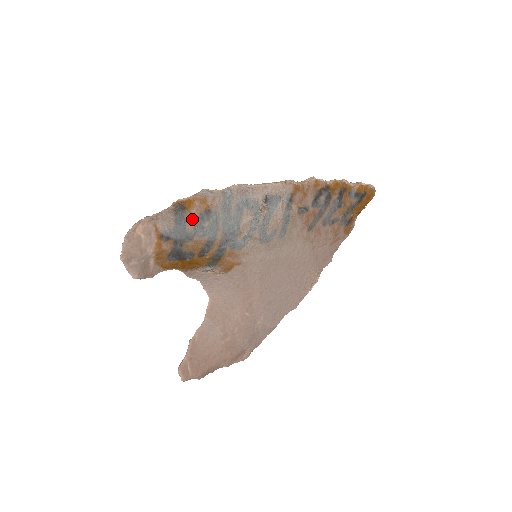
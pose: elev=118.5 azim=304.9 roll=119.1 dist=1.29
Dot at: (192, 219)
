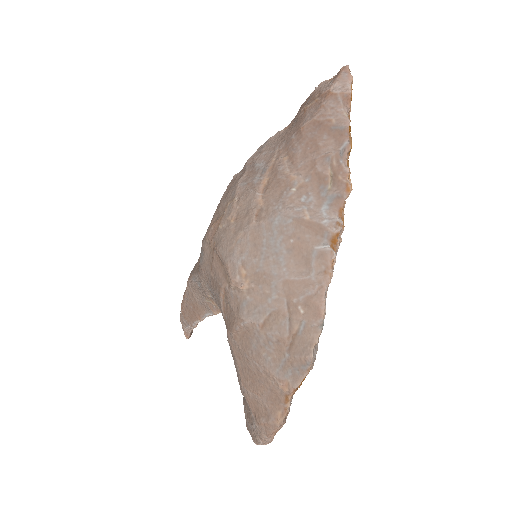
Dot at: occluded
